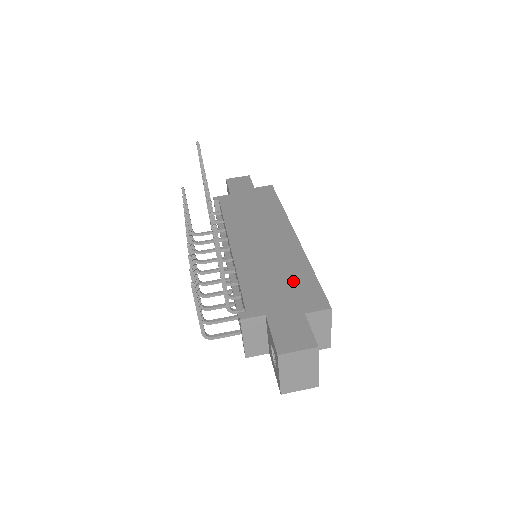
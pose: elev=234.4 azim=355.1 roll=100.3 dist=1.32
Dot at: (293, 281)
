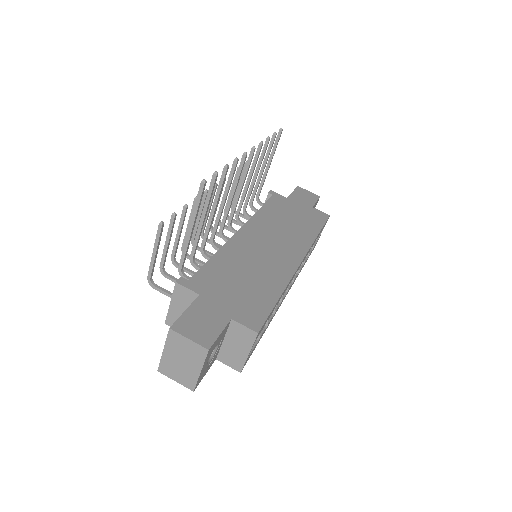
Dot at: (254, 290)
